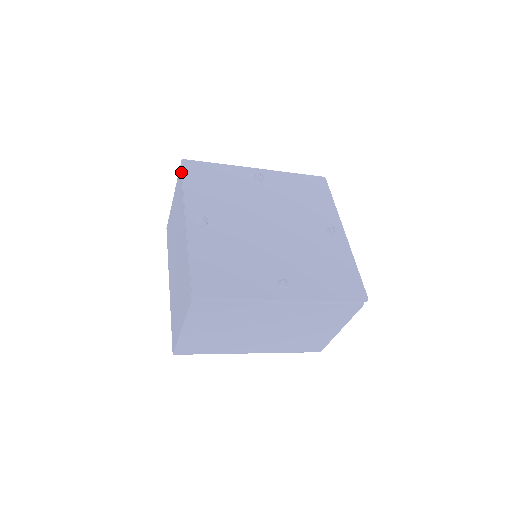
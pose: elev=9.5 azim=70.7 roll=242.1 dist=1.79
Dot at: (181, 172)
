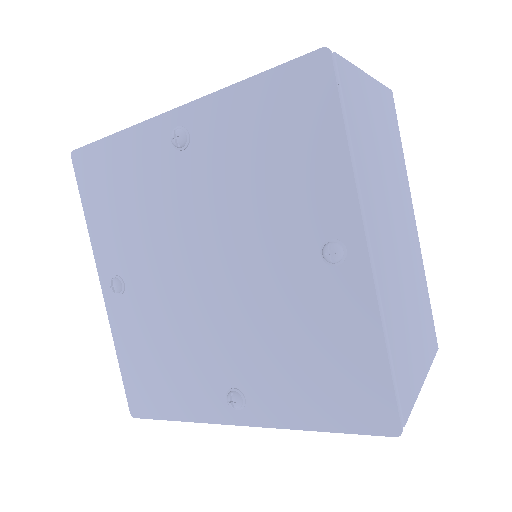
Dot at: occluded
